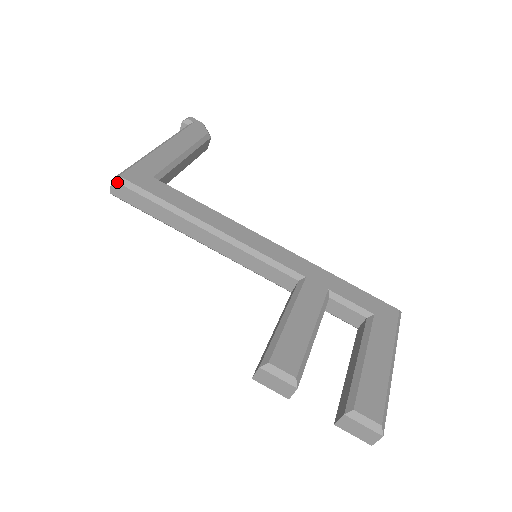
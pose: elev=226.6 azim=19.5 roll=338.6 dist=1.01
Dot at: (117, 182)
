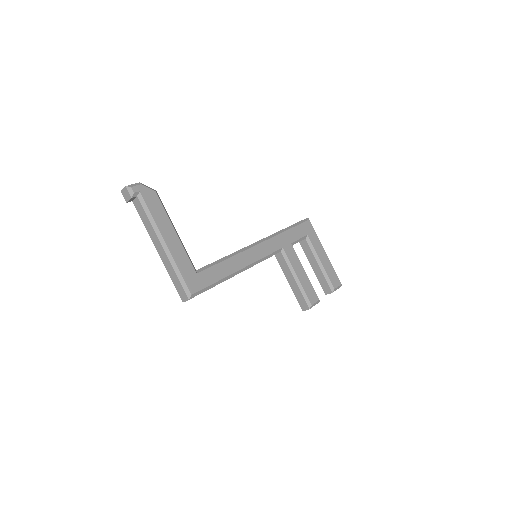
Dot at: occluded
